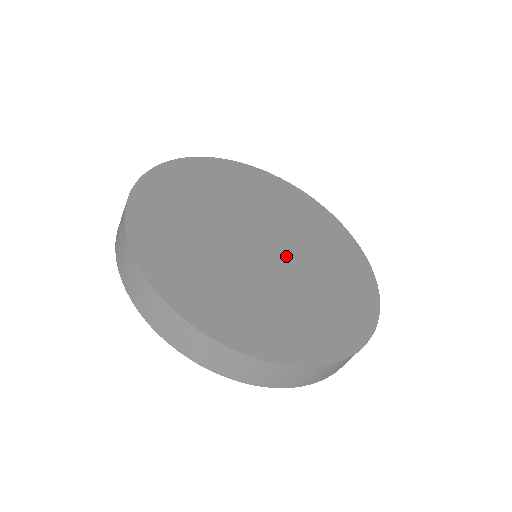
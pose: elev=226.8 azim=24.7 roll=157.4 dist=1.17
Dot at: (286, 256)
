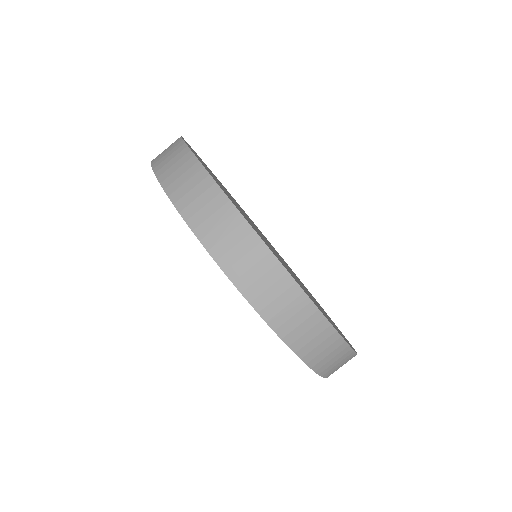
Dot at: occluded
